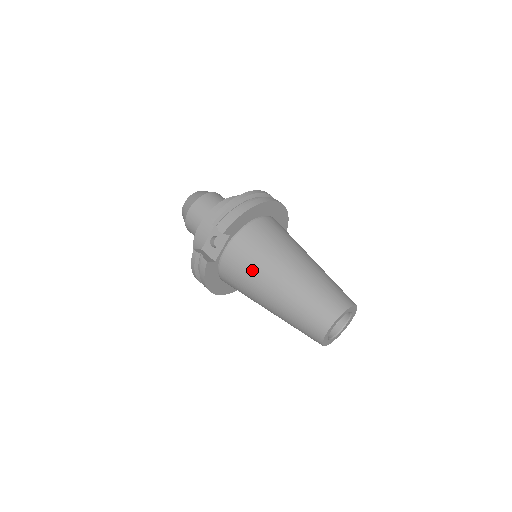
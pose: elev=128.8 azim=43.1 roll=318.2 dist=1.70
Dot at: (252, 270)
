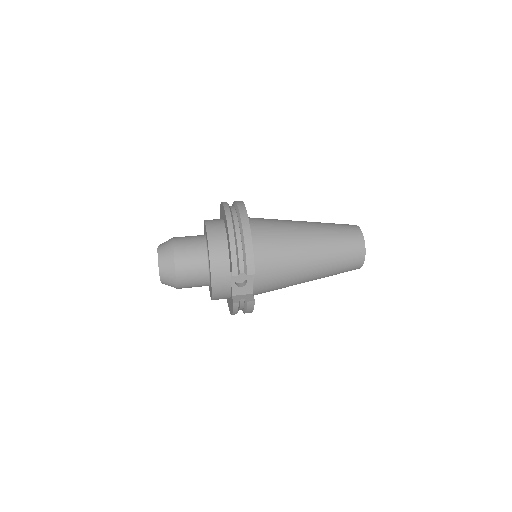
Dot at: (286, 273)
